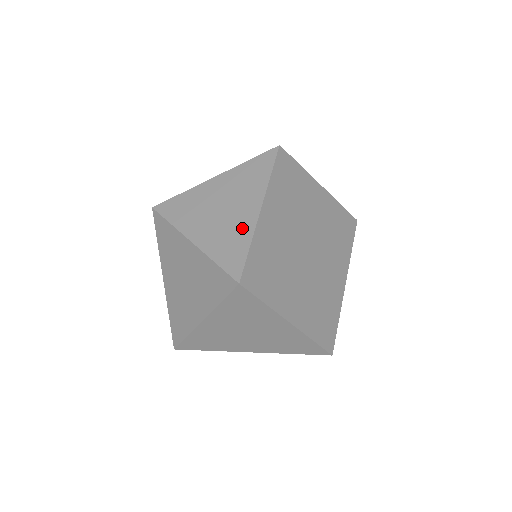
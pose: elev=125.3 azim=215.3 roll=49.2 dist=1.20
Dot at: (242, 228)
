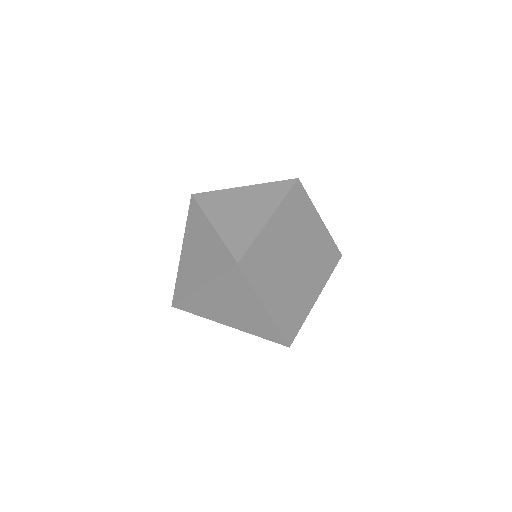
Dot at: (252, 227)
